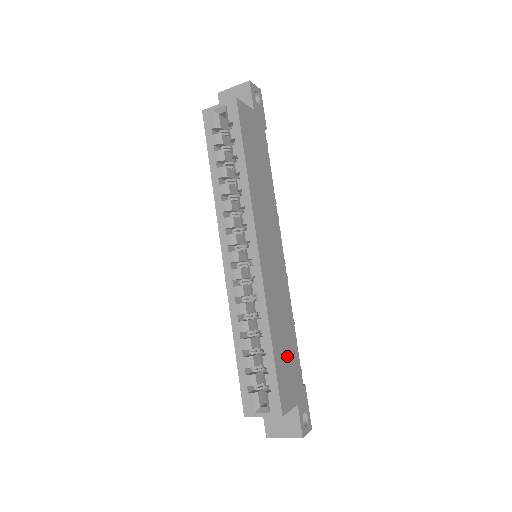
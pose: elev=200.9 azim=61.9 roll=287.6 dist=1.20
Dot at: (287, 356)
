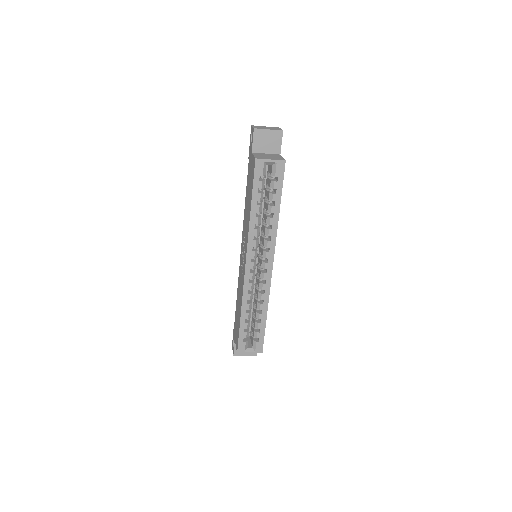
Dot at: occluded
